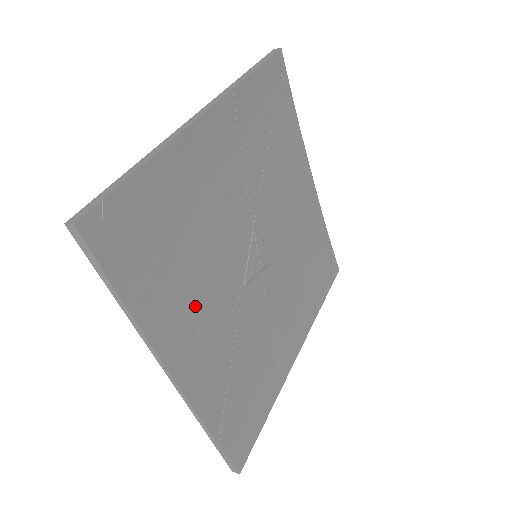
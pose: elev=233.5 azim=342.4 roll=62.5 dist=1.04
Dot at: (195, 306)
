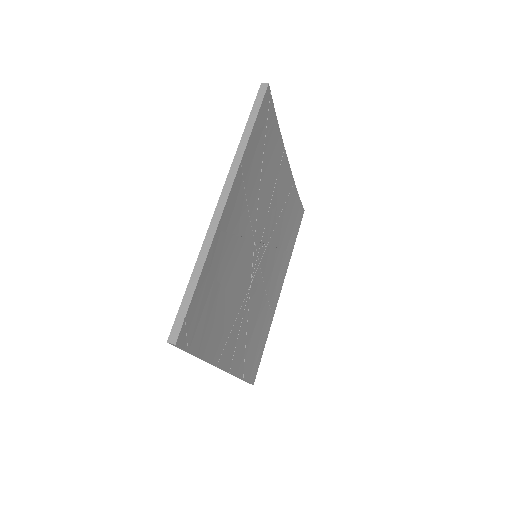
Dot at: (228, 322)
